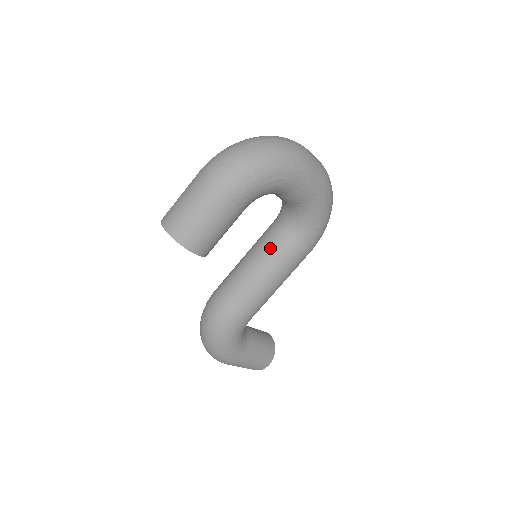
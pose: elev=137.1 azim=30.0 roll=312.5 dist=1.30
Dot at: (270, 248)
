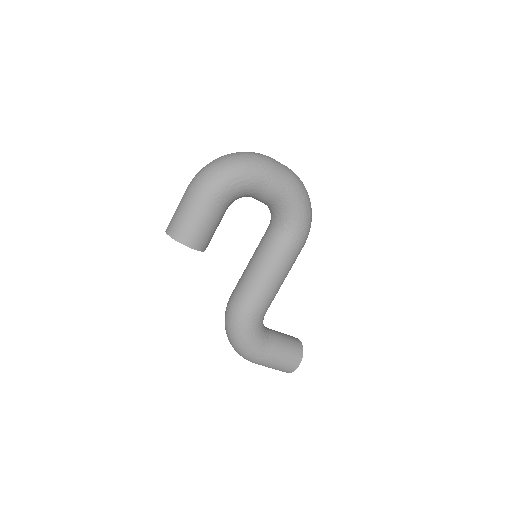
Dot at: (265, 246)
